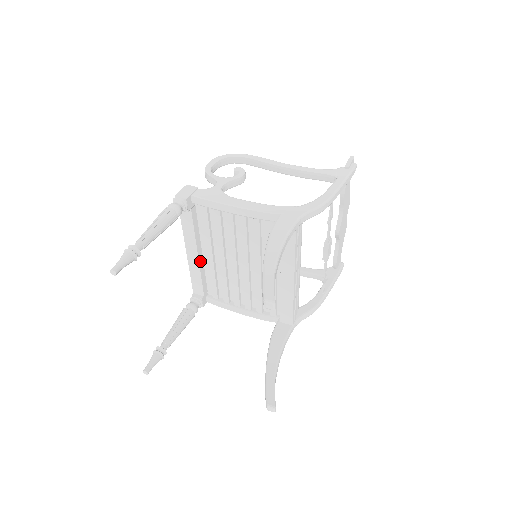
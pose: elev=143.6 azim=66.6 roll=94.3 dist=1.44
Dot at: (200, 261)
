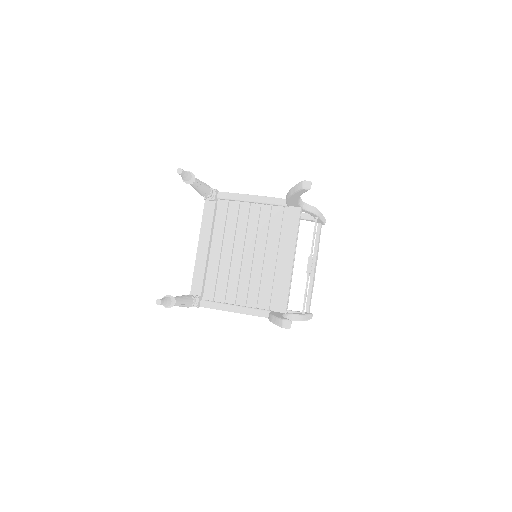
Dot at: (208, 256)
